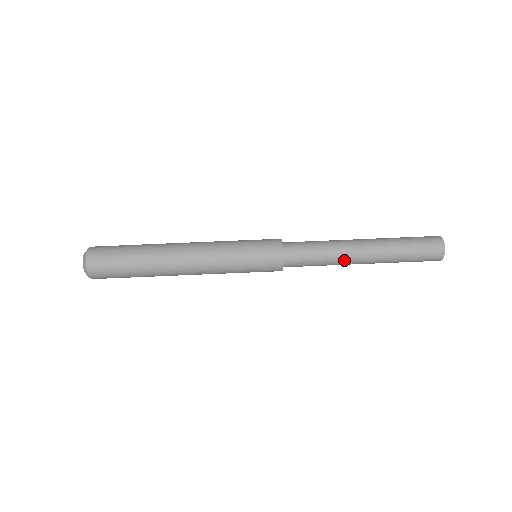
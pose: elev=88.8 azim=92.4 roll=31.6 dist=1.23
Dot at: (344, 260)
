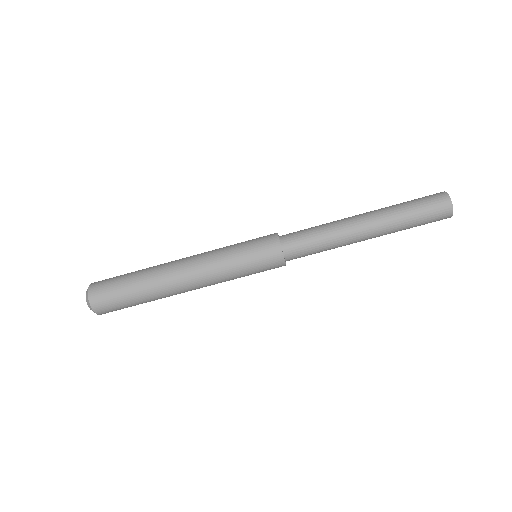
Dot at: occluded
